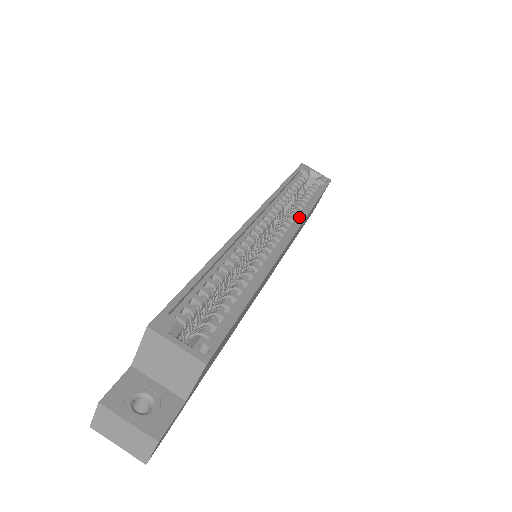
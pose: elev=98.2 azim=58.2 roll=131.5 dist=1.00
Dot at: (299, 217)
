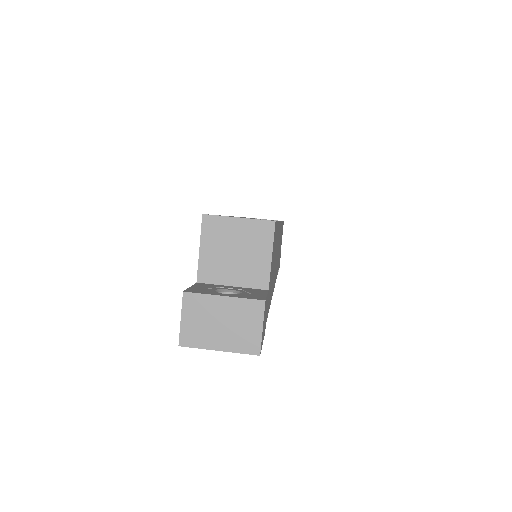
Dot at: occluded
